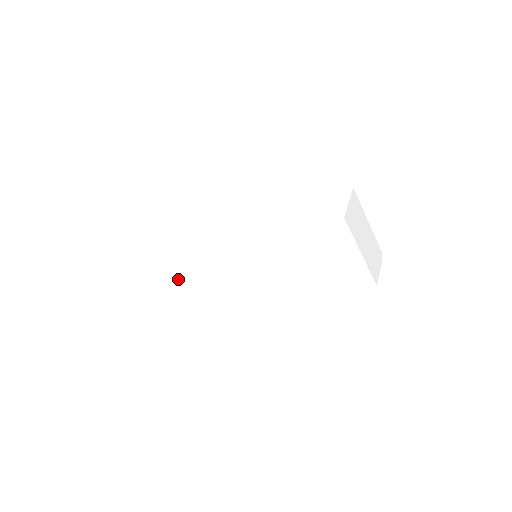
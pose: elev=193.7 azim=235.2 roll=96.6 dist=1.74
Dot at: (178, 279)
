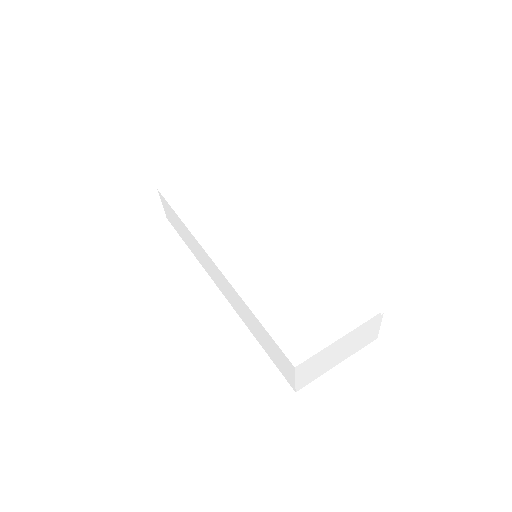
Dot at: occluded
